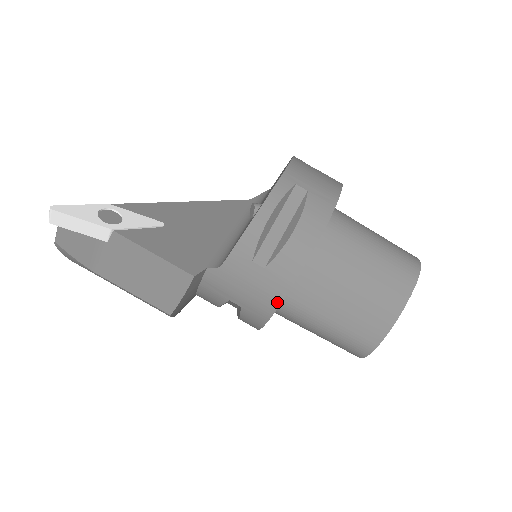
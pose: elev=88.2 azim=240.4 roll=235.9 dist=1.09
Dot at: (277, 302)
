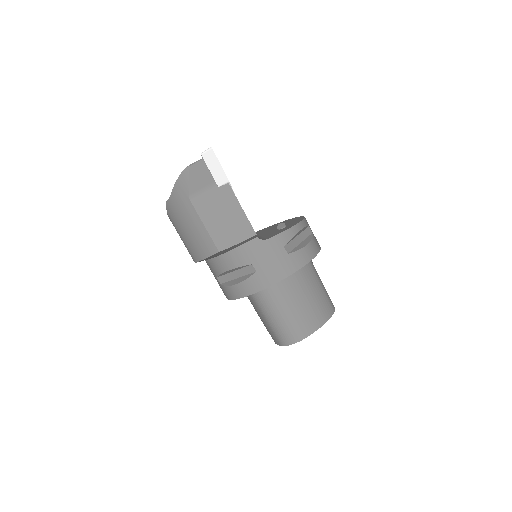
Dot at: (283, 277)
